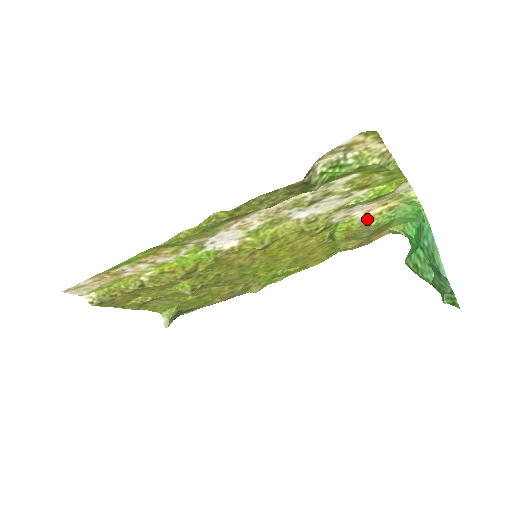
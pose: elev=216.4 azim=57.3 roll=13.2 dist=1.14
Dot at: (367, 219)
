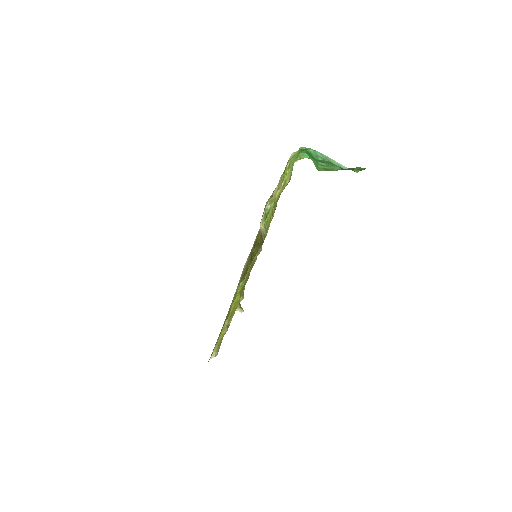
Dot at: (284, 184)
